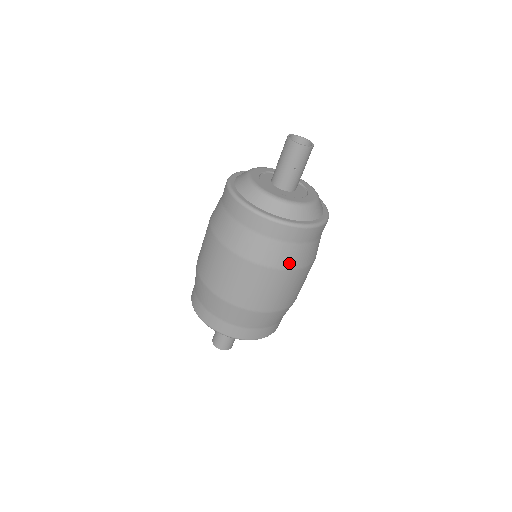
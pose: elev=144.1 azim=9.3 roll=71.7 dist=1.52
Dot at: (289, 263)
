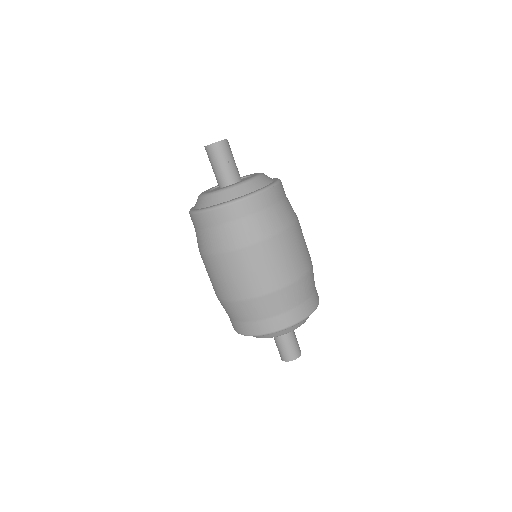
Dot at: (283, 223)
